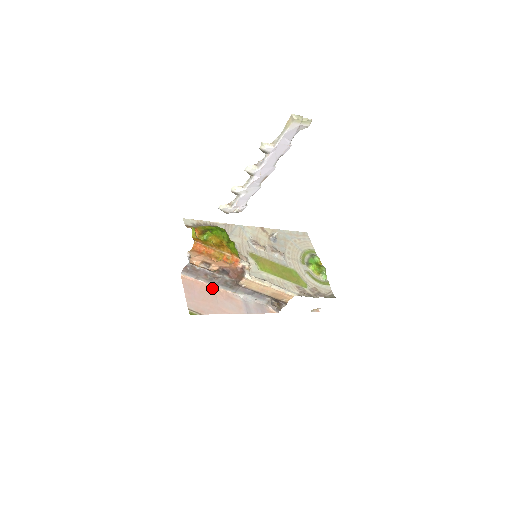
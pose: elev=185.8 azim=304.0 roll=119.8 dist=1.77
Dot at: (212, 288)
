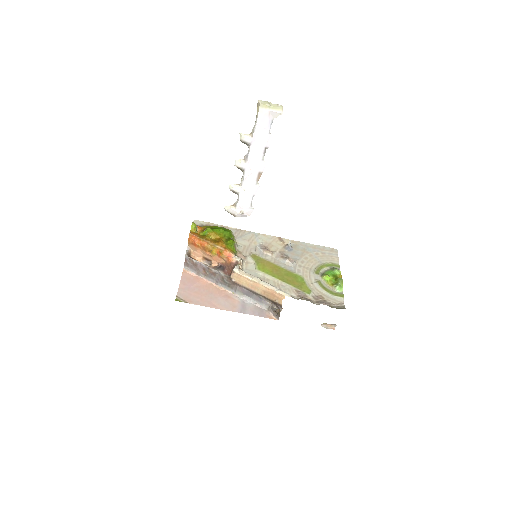
Dot at: (211, 285)
